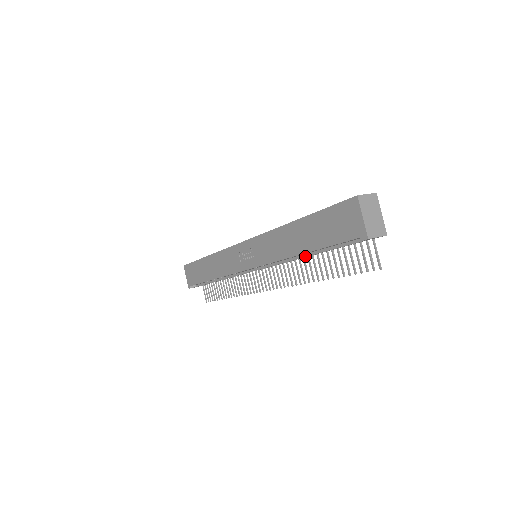
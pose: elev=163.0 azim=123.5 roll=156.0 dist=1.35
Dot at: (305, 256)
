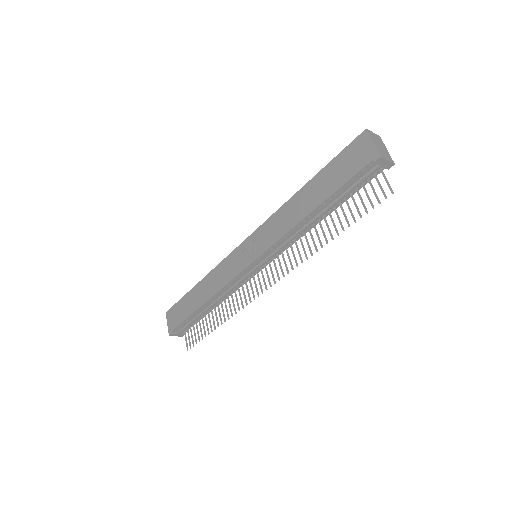
Dot at: (313, 220)
